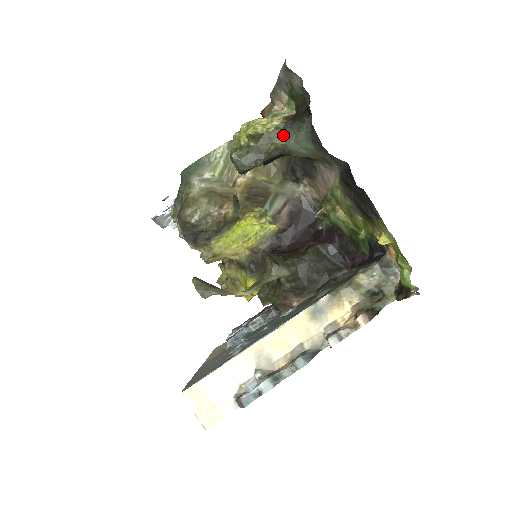
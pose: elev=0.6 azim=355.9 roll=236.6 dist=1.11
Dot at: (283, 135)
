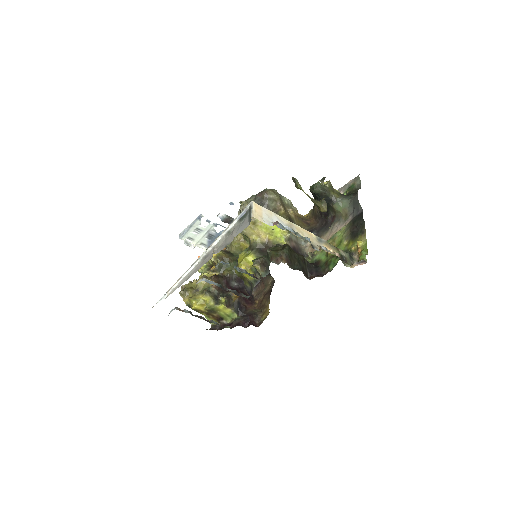
Dot at: (338, 195)
